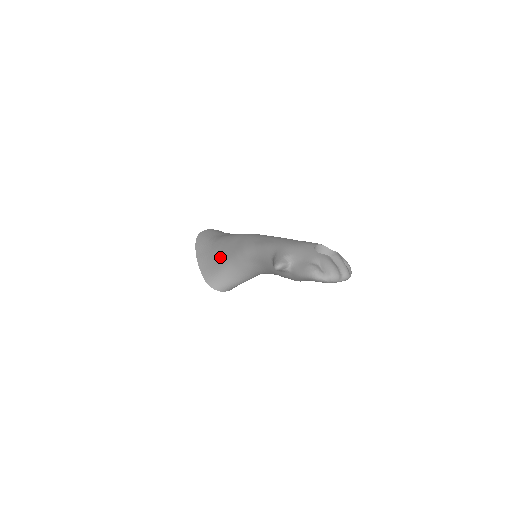
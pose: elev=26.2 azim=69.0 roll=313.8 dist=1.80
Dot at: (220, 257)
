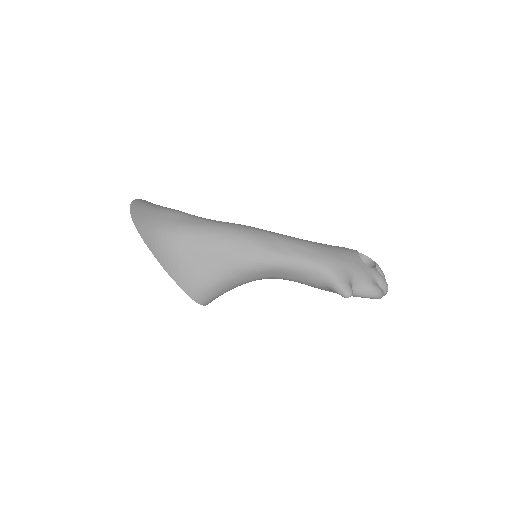
Dot at: (210, 264)
